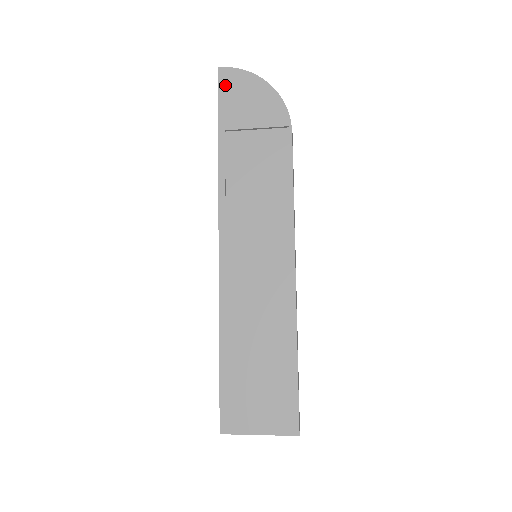
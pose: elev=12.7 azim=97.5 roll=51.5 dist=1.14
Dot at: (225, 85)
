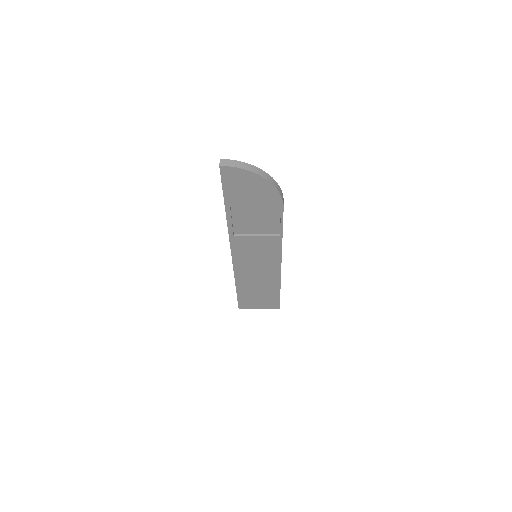
Dot at: (227, 178)
